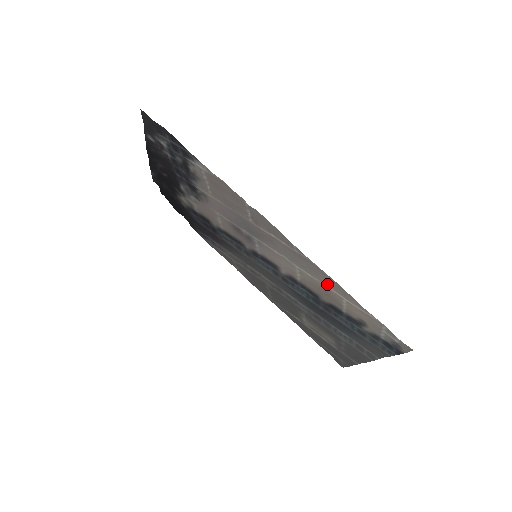
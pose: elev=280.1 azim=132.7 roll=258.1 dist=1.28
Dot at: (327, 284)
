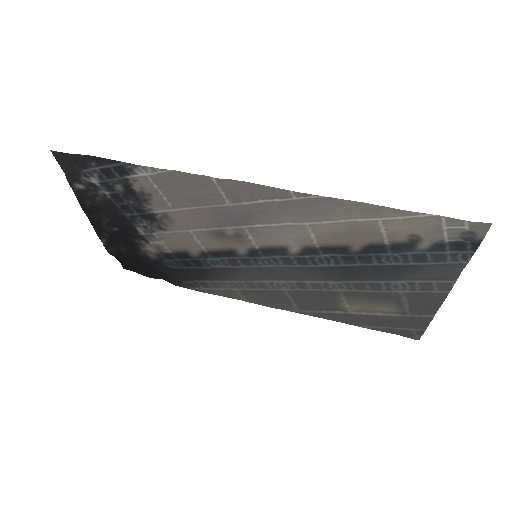
Dot at: (350, 216)
